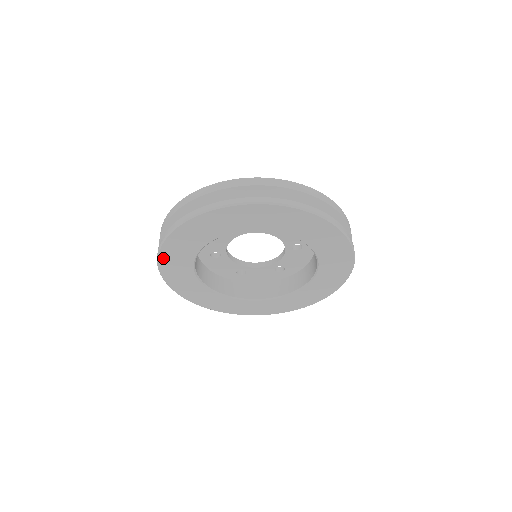
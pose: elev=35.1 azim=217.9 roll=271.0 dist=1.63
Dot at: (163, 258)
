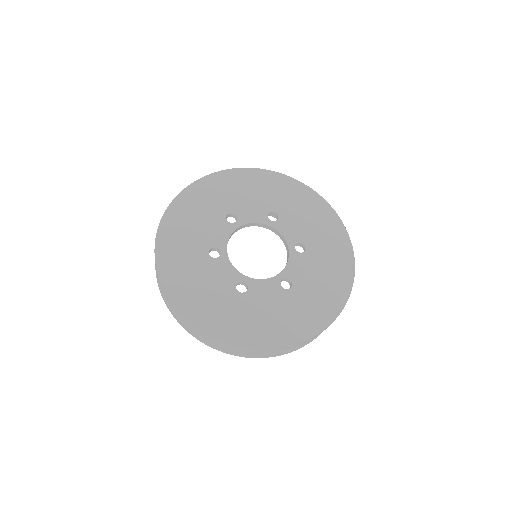
Dot at: occluded
